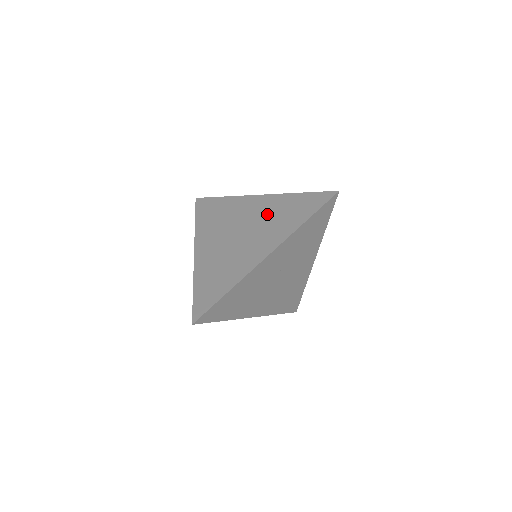
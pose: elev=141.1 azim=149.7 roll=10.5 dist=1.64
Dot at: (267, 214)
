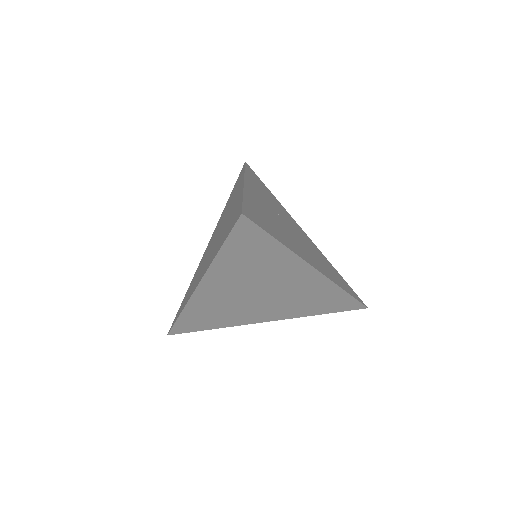
Dot at: occluded
